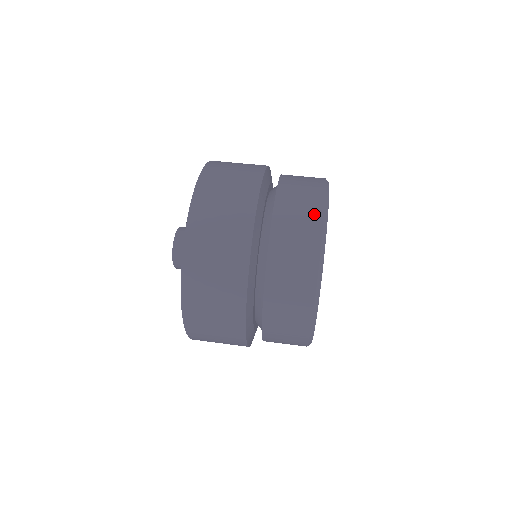
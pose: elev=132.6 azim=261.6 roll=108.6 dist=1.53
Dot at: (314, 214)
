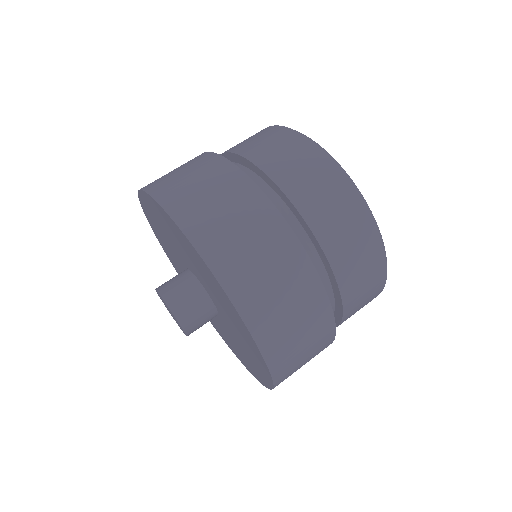
Dot at: (366, 231)
